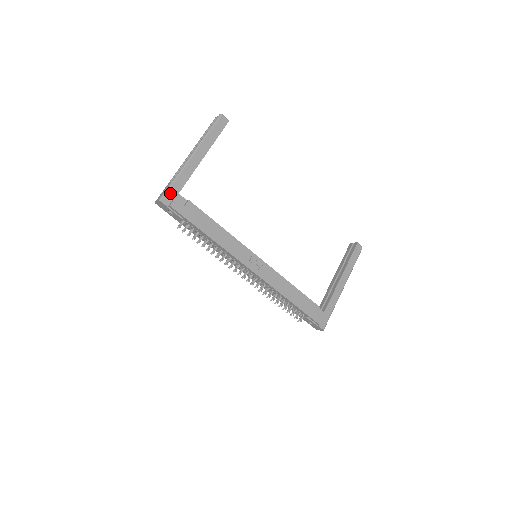
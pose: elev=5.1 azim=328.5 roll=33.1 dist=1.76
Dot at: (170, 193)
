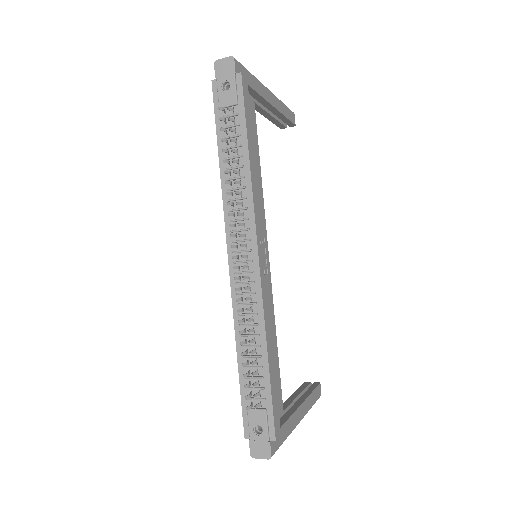
Dot at: (243, 71)
